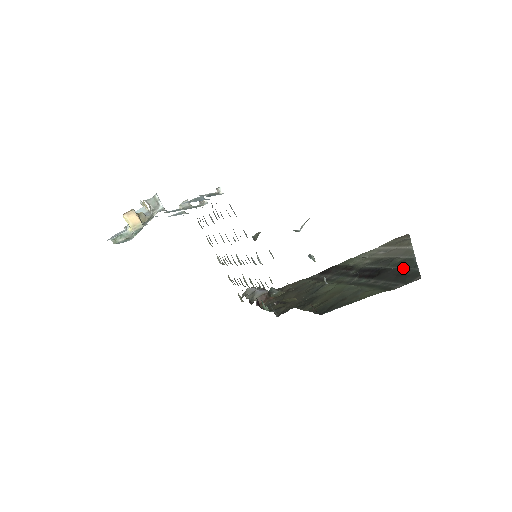
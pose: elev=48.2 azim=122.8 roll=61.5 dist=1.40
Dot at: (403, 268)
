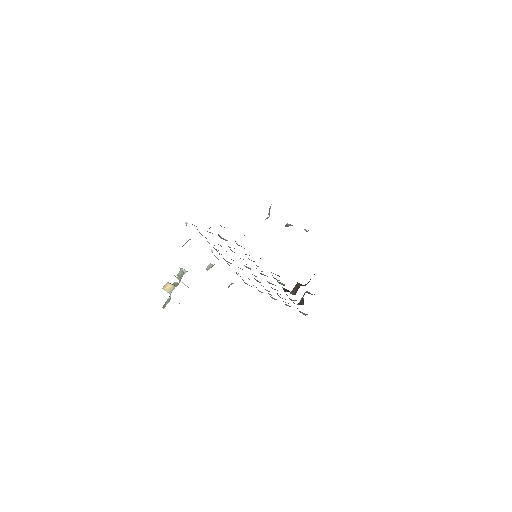
Dot at: occluded
